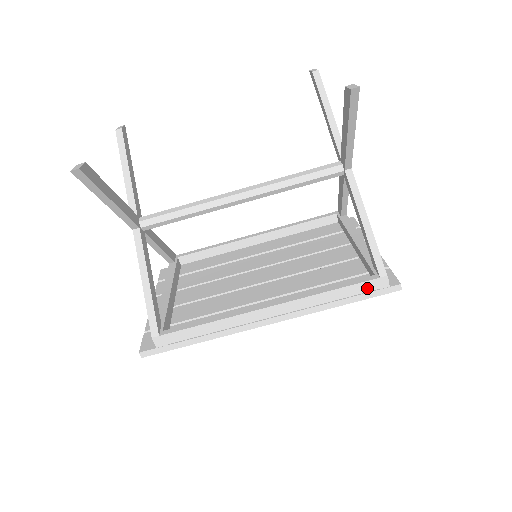
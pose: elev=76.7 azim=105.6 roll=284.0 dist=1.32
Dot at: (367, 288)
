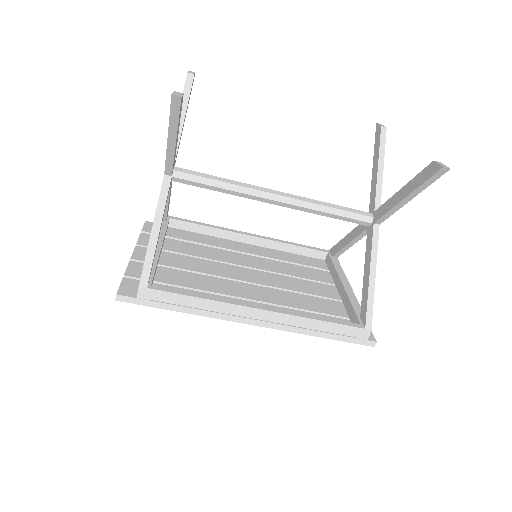
Dot at: (350, 332)
